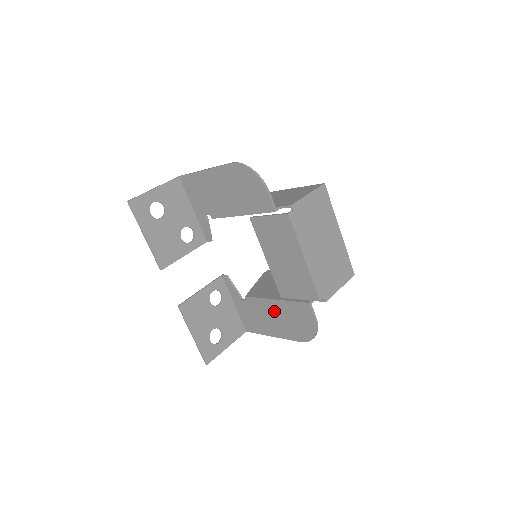
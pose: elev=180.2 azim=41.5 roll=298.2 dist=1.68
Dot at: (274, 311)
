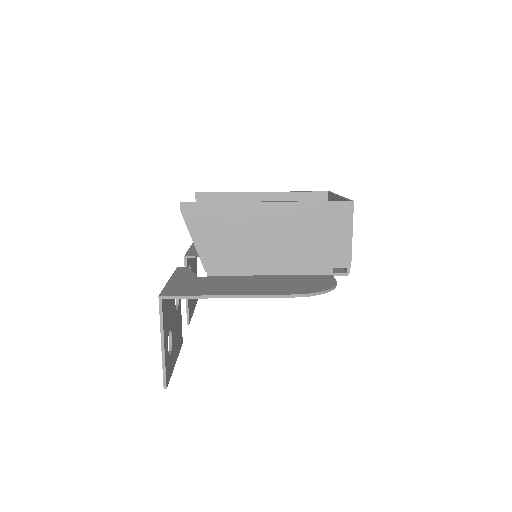
Dot at: occluded
